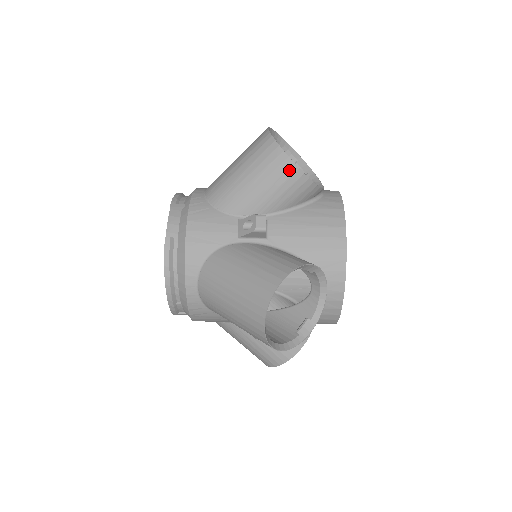
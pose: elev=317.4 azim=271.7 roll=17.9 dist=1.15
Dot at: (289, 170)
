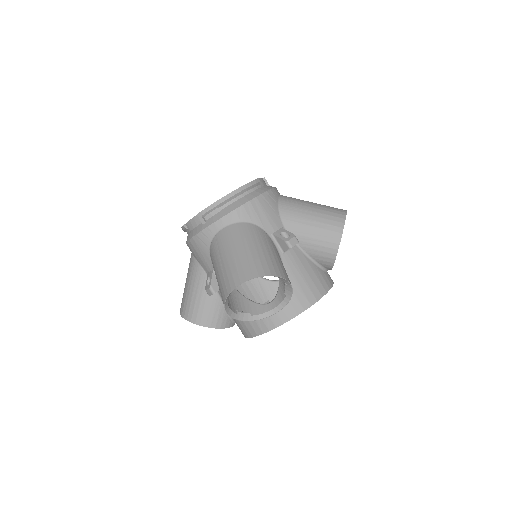
Dot at: occluded
